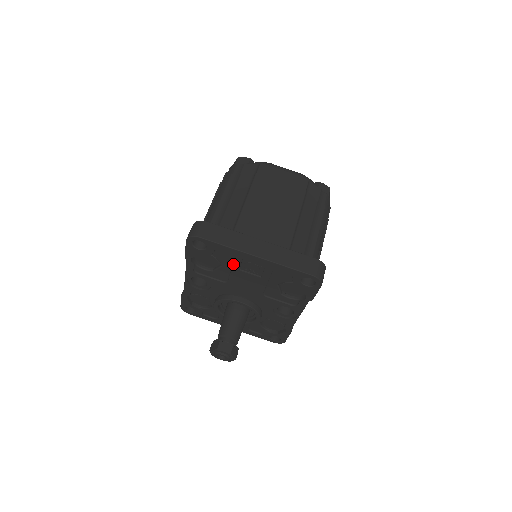
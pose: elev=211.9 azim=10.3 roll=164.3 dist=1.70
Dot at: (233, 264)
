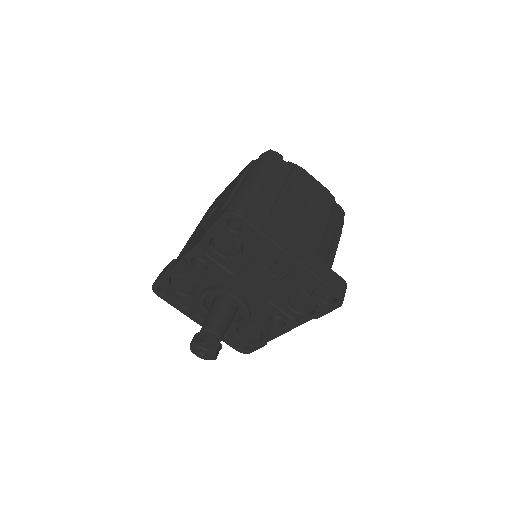
Dot at: (258, 257)
